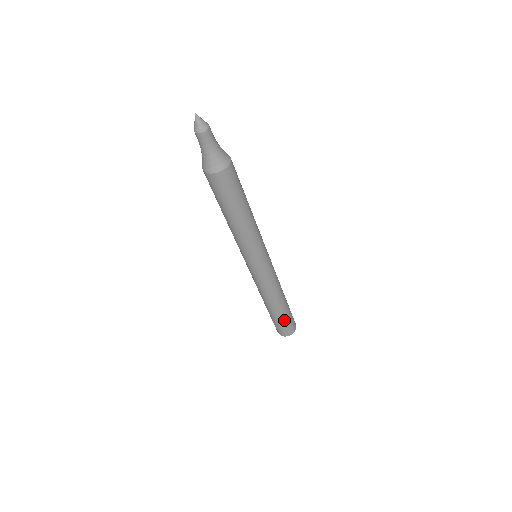
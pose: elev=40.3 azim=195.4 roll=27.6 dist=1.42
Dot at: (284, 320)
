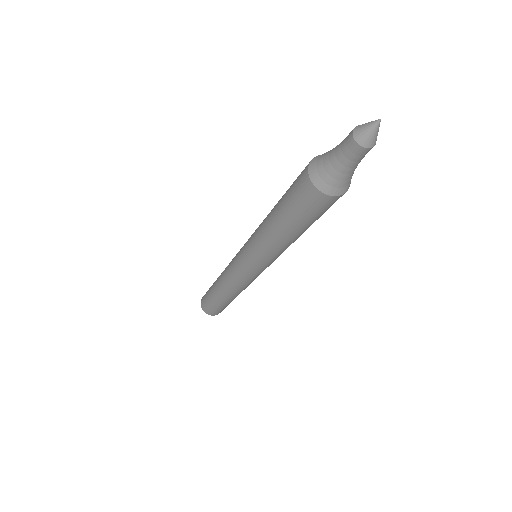
Dot at: (223, 306)
